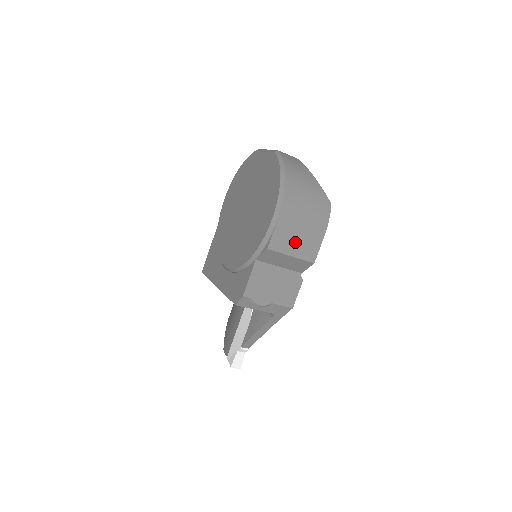
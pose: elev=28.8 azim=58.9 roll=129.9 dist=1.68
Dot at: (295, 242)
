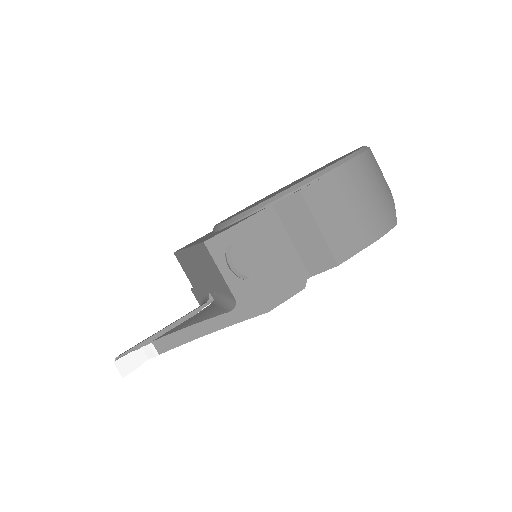
Dot at: (335, 216)
